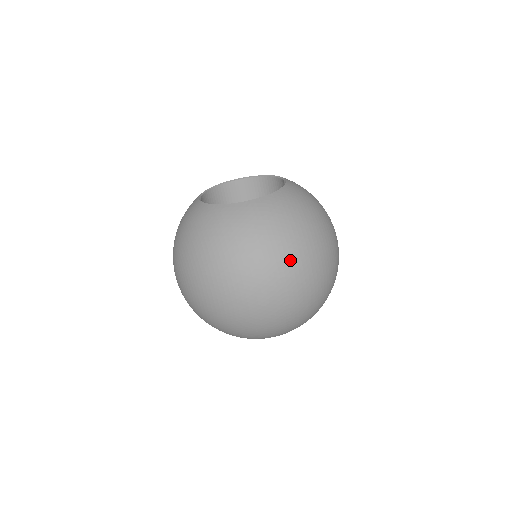
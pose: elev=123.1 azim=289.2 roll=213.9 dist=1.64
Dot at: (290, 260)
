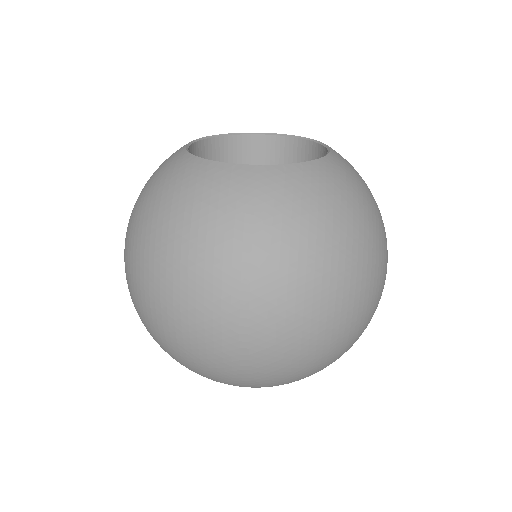
Dot at: (266, 286)
